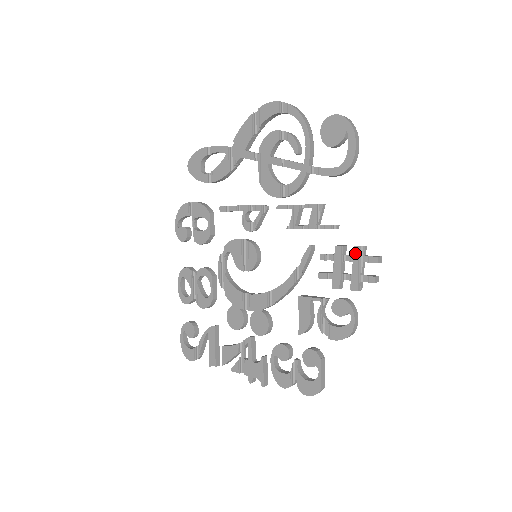
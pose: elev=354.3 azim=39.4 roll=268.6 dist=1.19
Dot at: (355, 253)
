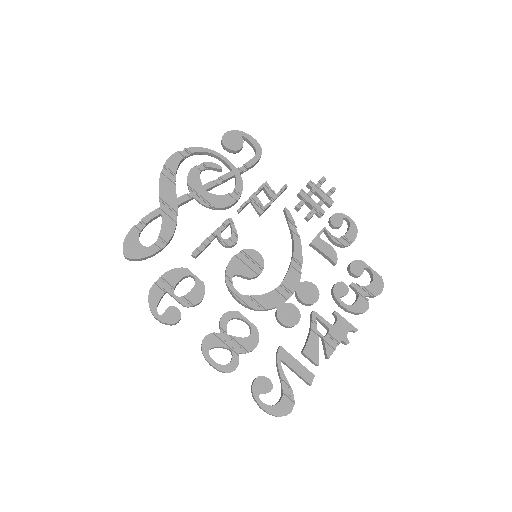
Dot at: (312, 186)
